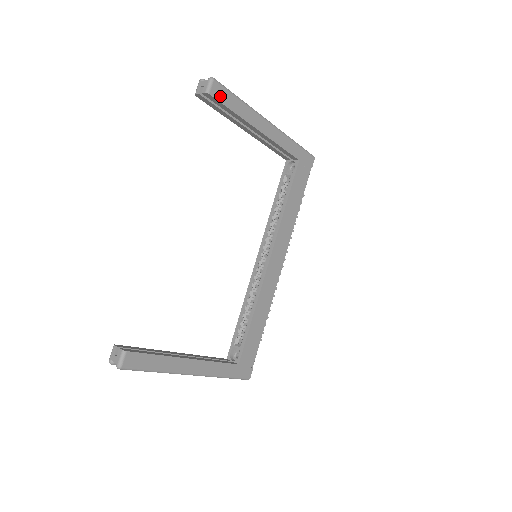
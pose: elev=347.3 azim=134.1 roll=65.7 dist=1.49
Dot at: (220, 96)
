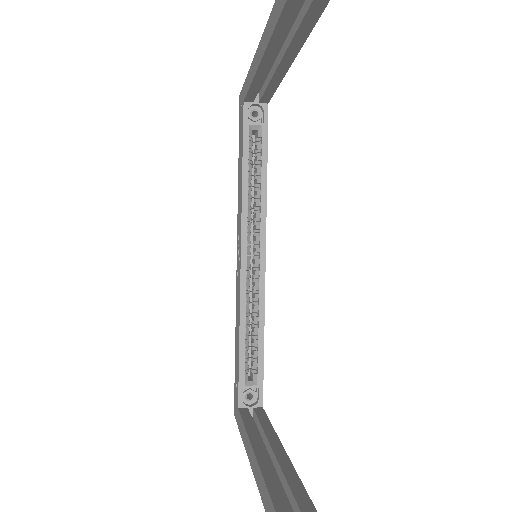
Dot at: occluded
